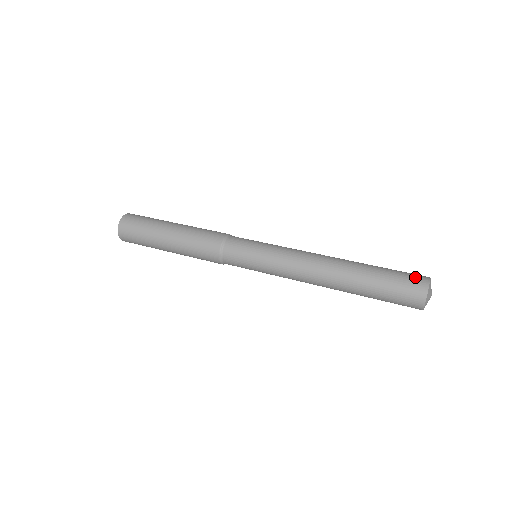
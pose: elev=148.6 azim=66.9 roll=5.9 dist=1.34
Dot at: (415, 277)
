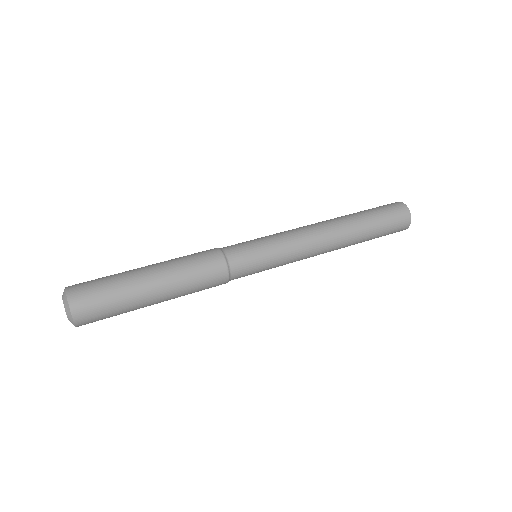
Dot at: (390, 204)
